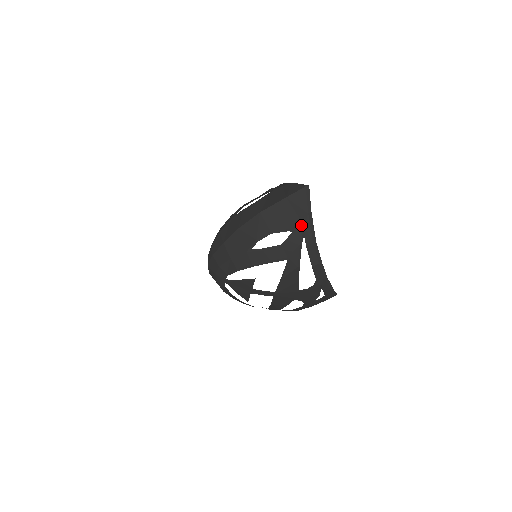
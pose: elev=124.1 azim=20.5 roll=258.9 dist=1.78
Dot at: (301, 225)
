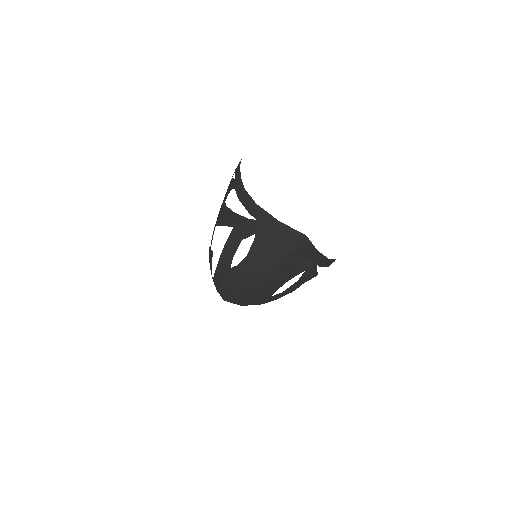
Dot at: (311, 262)
